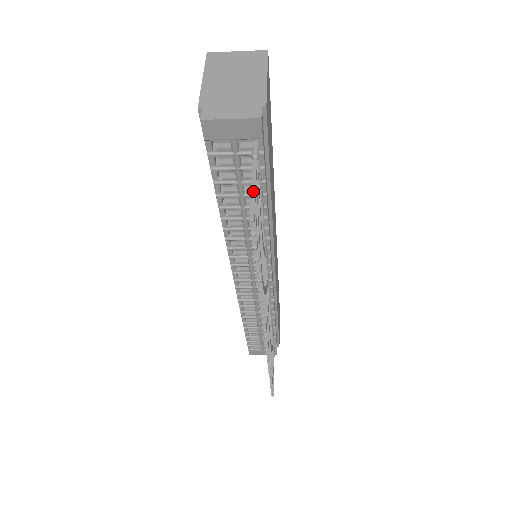
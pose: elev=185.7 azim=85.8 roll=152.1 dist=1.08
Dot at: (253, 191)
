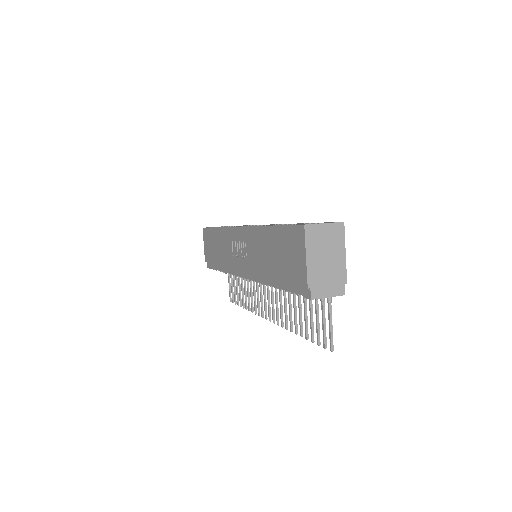
Dot at: (332, 331)
